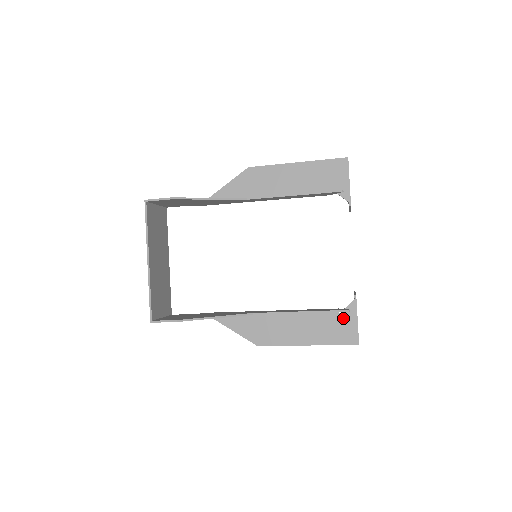
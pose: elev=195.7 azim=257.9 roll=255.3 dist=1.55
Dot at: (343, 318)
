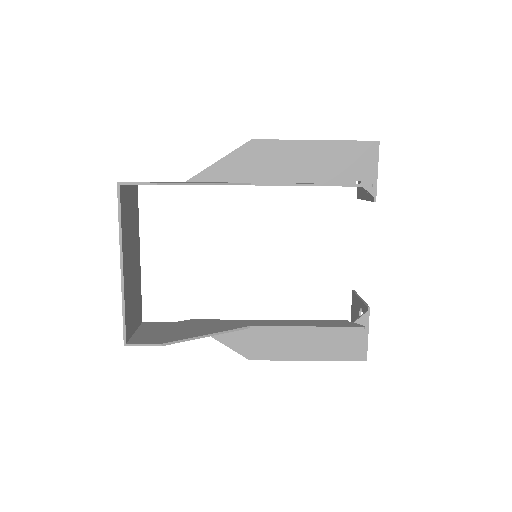
Dot at: (352, 332)
